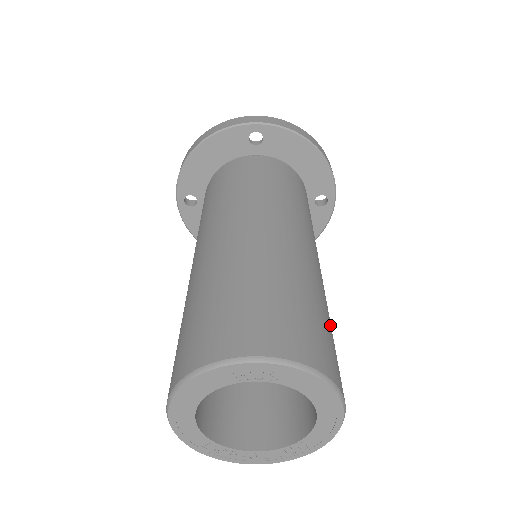
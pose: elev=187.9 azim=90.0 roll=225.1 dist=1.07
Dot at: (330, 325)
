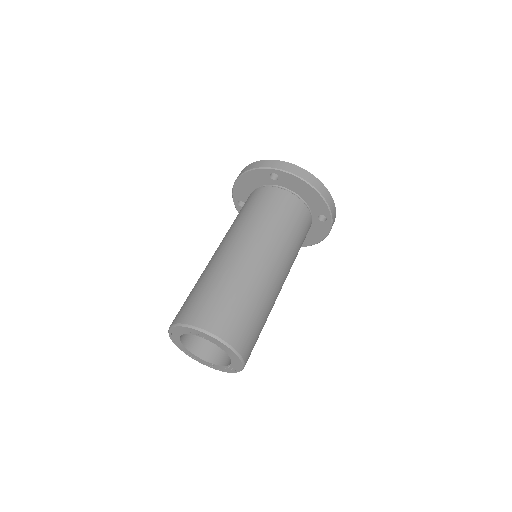
Dot at: (258, 314)
